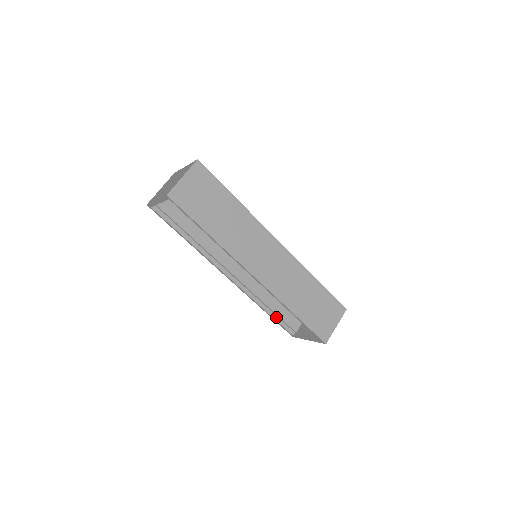
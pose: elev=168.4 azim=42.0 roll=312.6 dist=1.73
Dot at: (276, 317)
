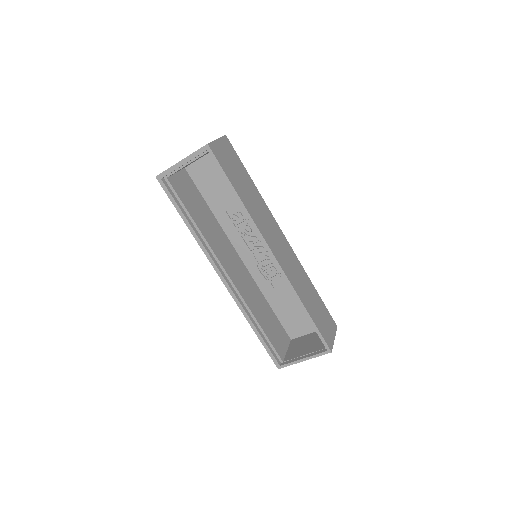
Dot at: (264, 339)
